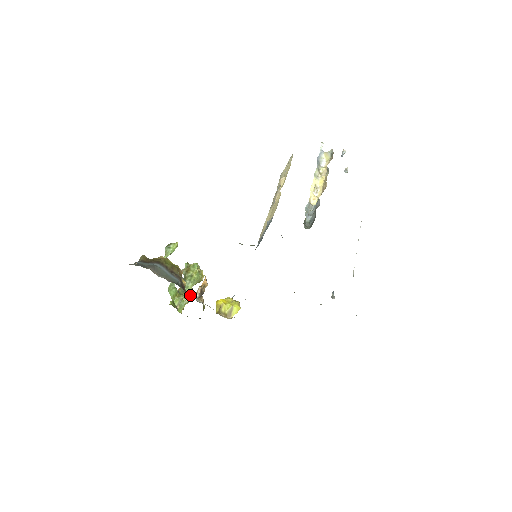
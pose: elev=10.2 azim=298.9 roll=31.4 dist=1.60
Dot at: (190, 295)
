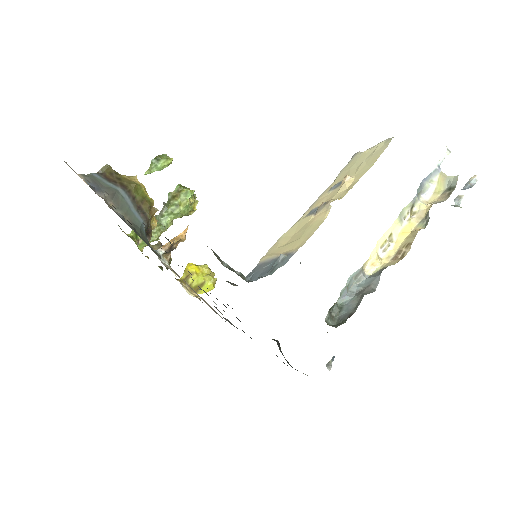
Dot at: occluded
